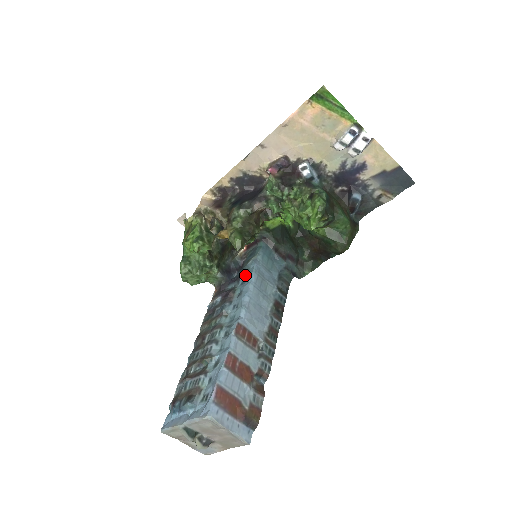
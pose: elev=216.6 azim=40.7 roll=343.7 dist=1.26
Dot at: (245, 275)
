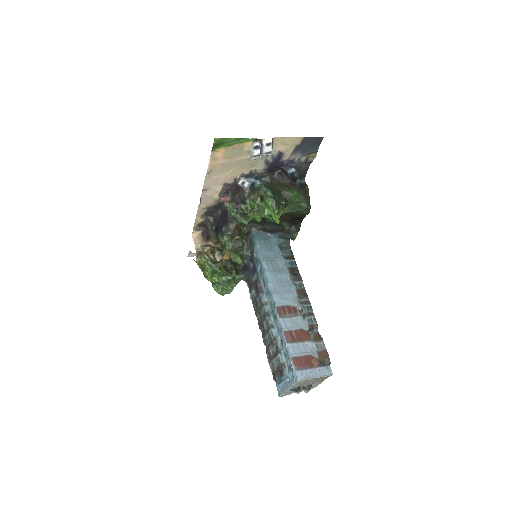
Dot at: (258, 266)
